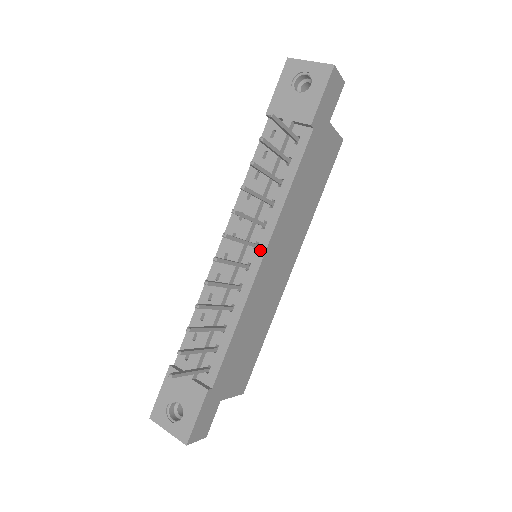
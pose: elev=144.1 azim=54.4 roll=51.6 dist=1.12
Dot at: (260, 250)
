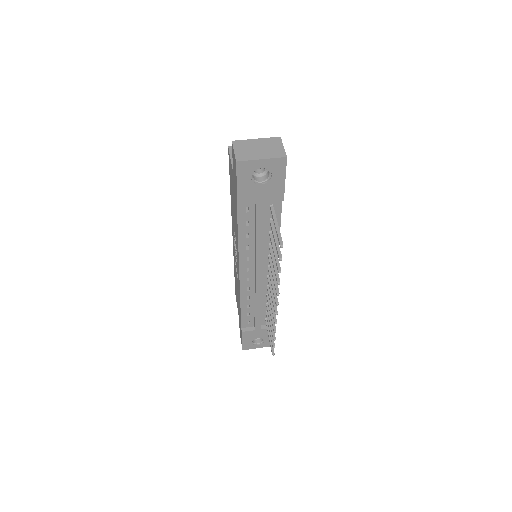
Dot at: occluded
